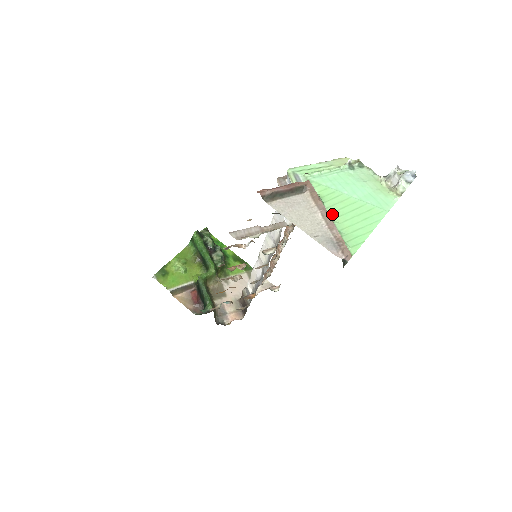
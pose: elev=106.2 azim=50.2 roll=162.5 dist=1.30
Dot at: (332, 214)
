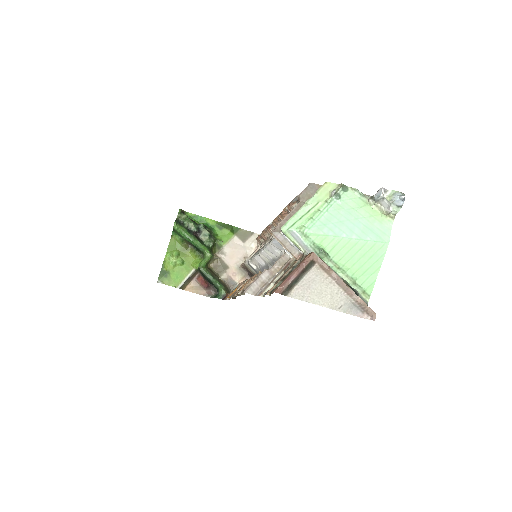
Dot at: (339, 262)
